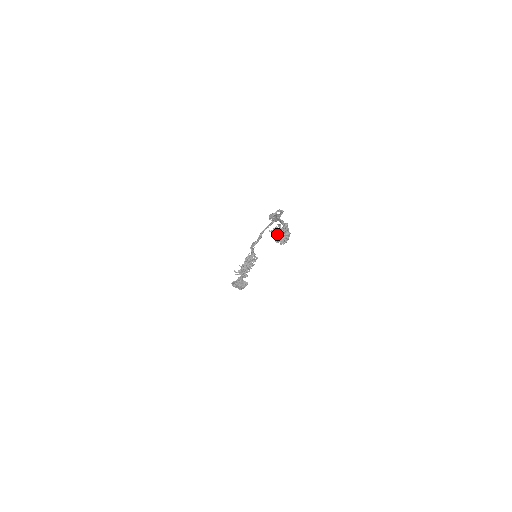
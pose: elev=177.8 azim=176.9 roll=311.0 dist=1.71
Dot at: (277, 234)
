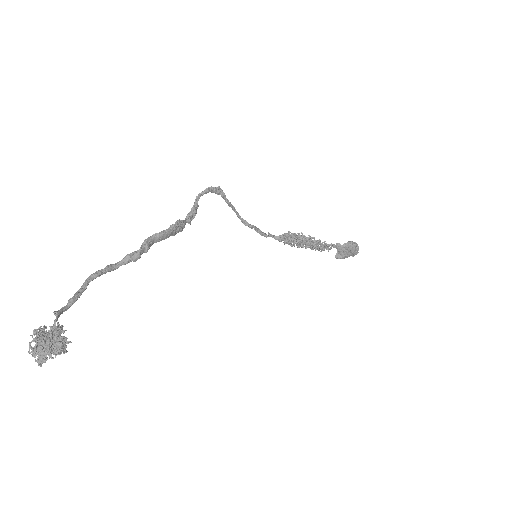
Dot at: (35, 352)
